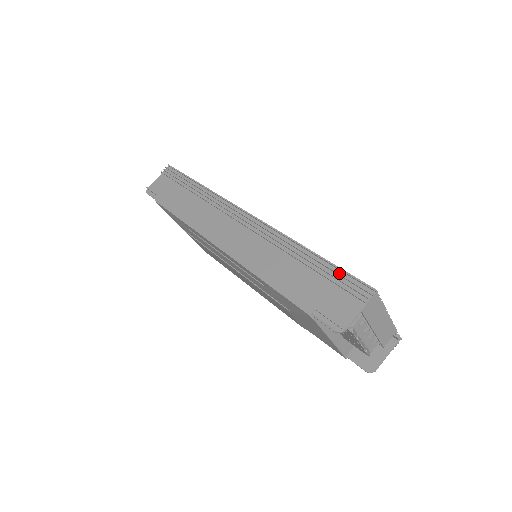
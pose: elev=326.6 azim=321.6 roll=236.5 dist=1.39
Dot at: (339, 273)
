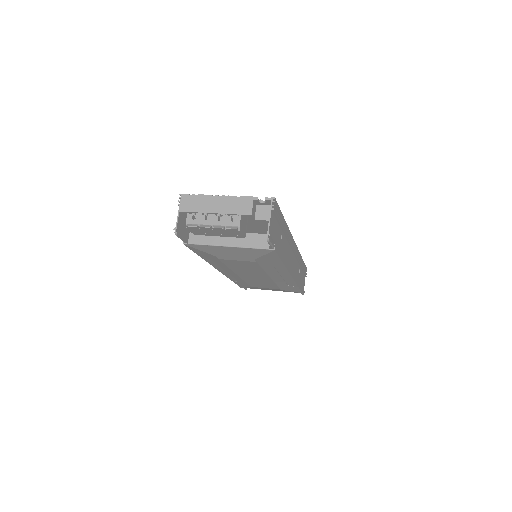
Dot at: occluded
